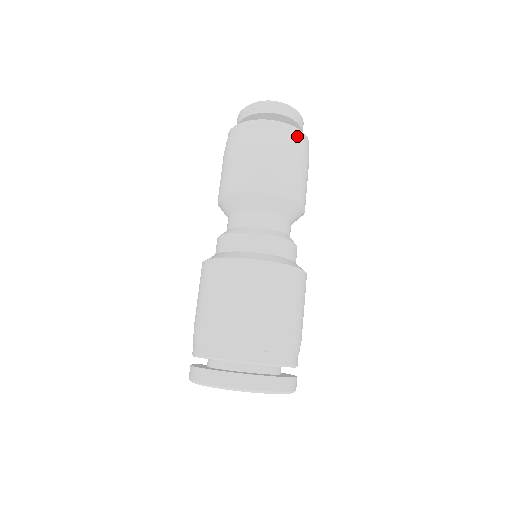
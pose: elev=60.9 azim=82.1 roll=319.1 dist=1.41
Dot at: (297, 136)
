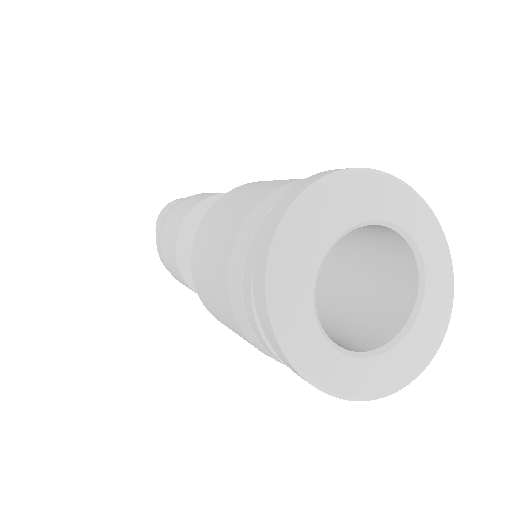
Dot at: occluded
